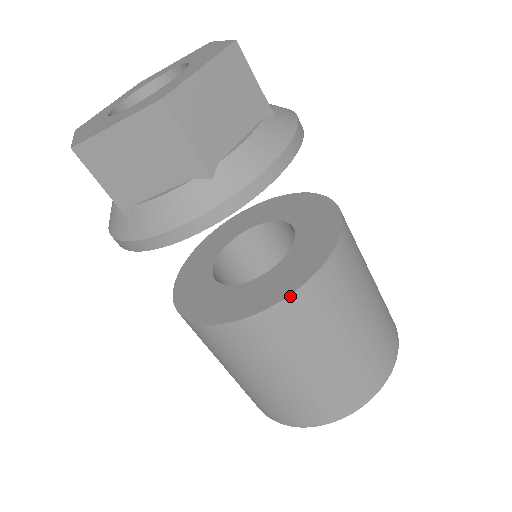
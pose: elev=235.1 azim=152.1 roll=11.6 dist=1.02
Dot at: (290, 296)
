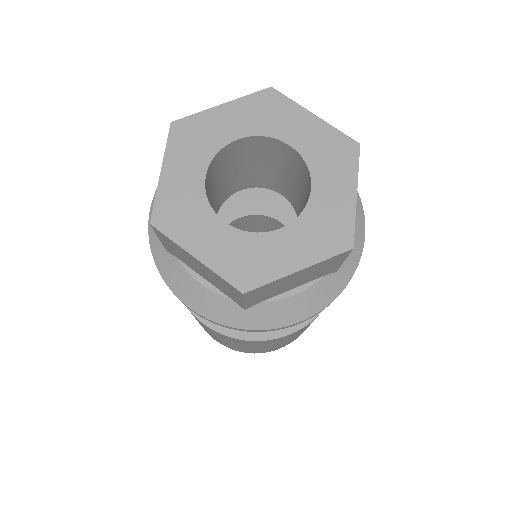
Dot at: (246, 340)
